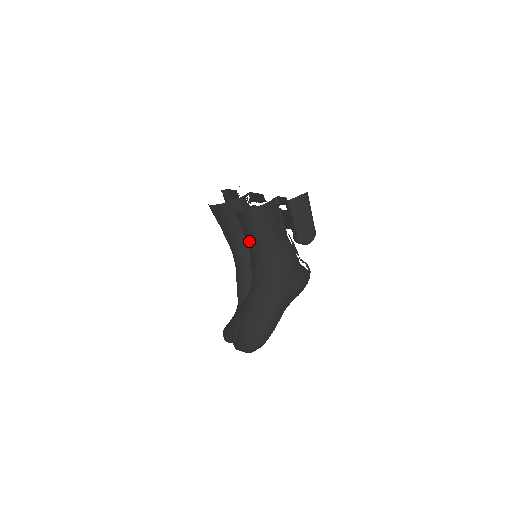
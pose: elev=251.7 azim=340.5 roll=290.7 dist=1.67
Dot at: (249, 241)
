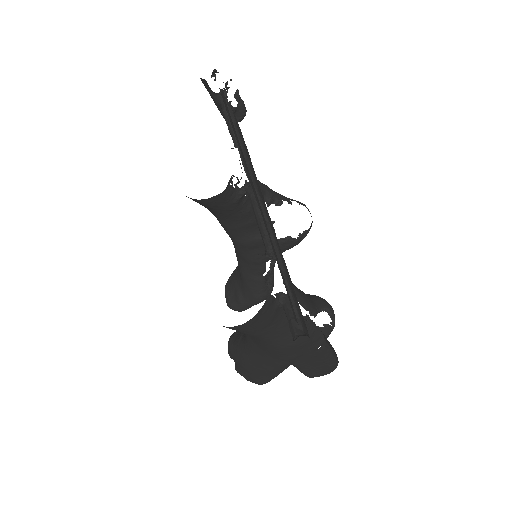
Dot at: occluded
